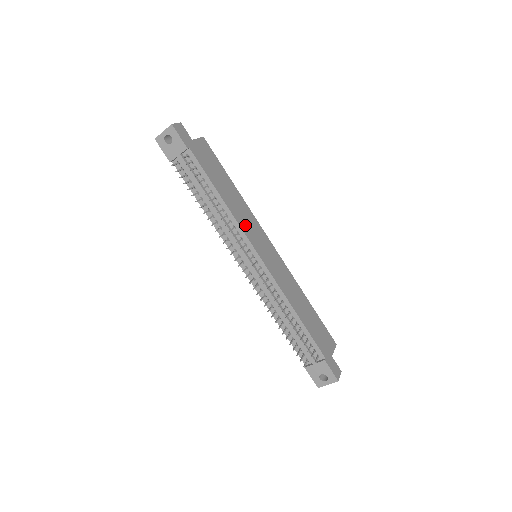
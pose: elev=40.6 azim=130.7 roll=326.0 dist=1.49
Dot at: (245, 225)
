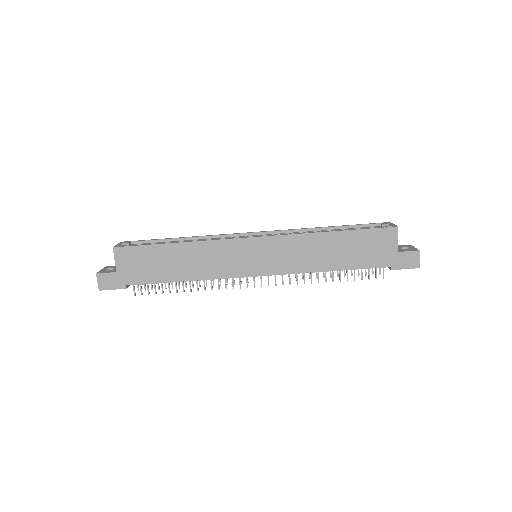
Dot at: (221, 268)
